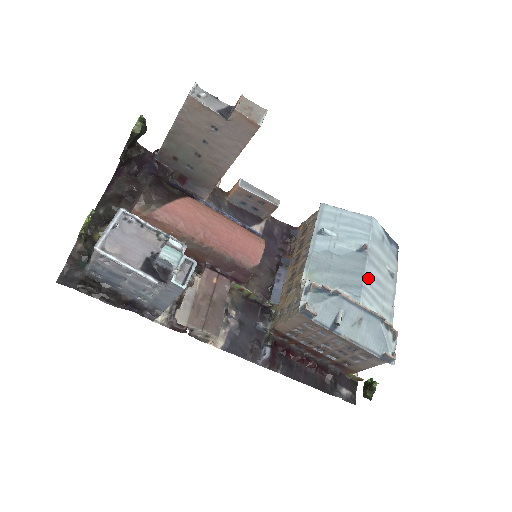
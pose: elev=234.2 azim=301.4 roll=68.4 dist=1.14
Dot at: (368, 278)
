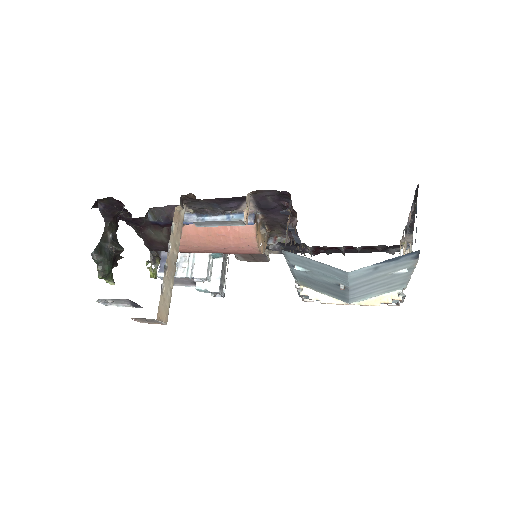
Dot at: (354, 294)
